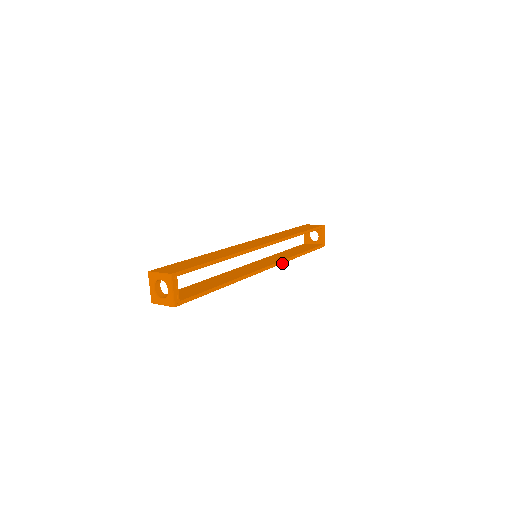
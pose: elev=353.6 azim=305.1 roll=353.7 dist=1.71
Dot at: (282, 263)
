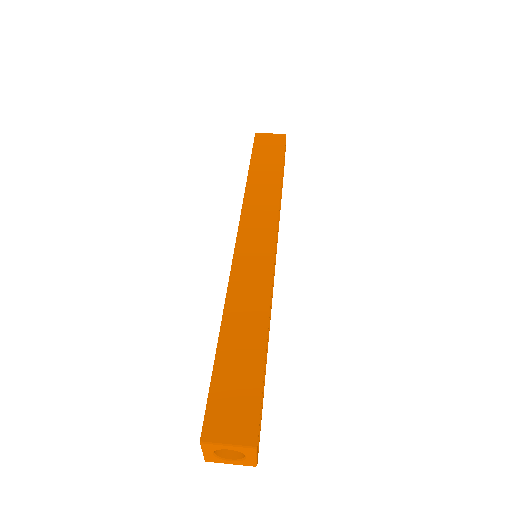
Dot at: occluded
